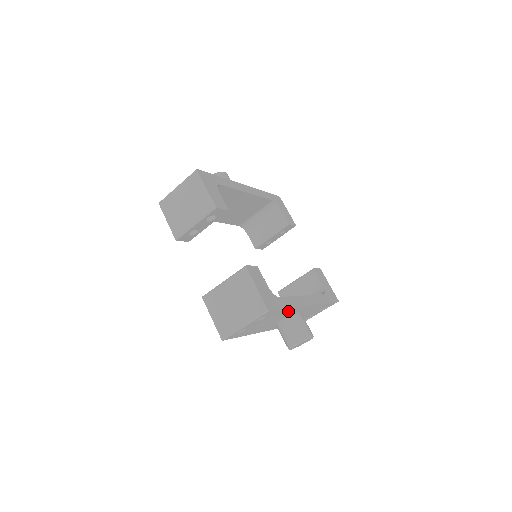
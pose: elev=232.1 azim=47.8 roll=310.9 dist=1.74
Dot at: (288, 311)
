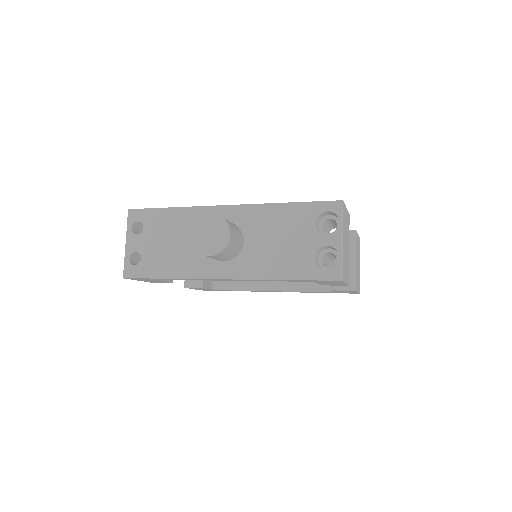
Dot at: (185, 217)
